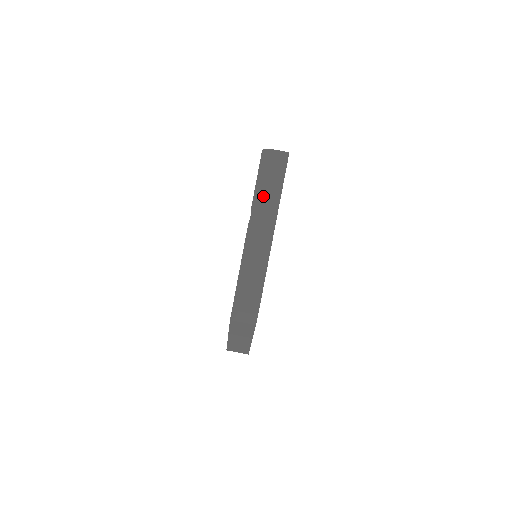
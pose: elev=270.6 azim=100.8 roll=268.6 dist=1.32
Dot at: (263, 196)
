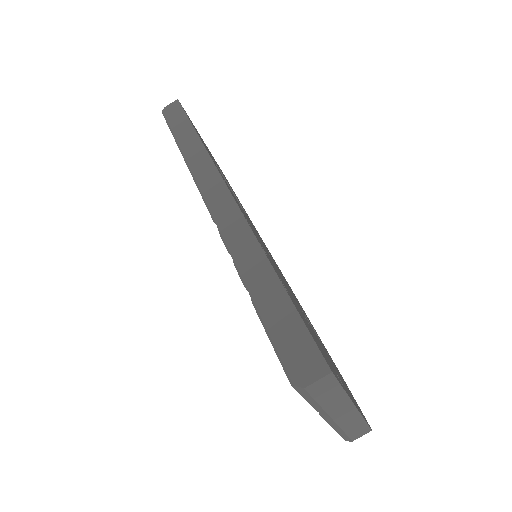
Dot at: (325, 406)
